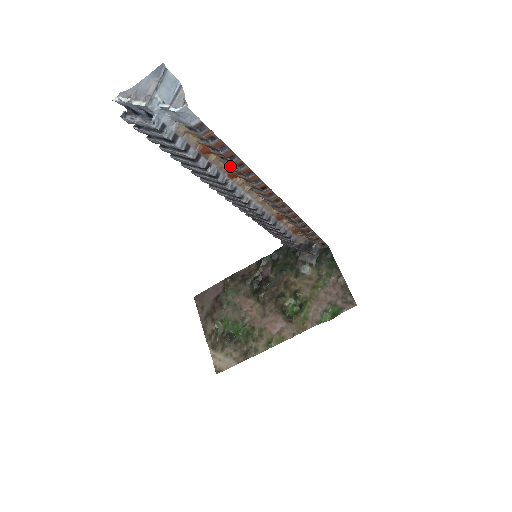
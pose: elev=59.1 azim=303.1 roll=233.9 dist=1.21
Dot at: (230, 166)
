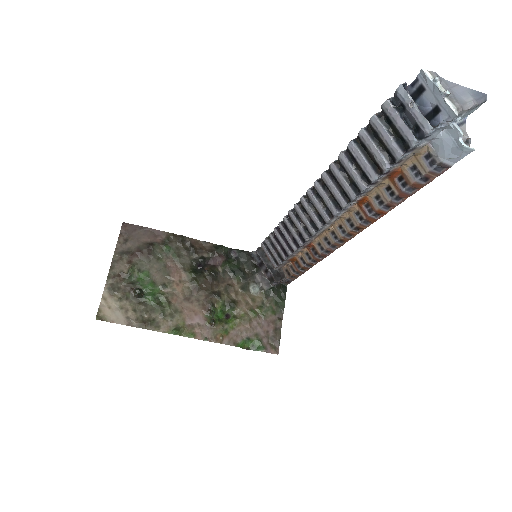
Dot at: (375, 196)
